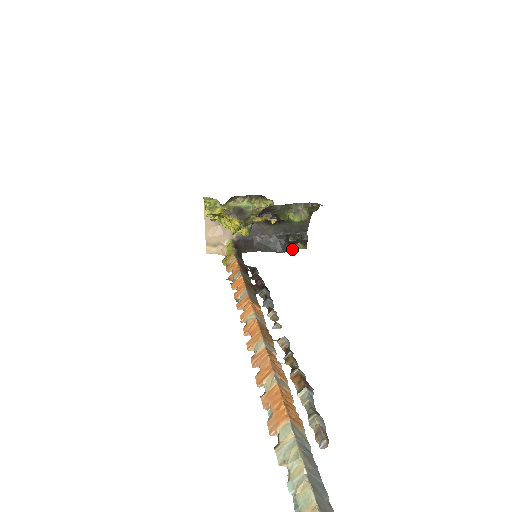
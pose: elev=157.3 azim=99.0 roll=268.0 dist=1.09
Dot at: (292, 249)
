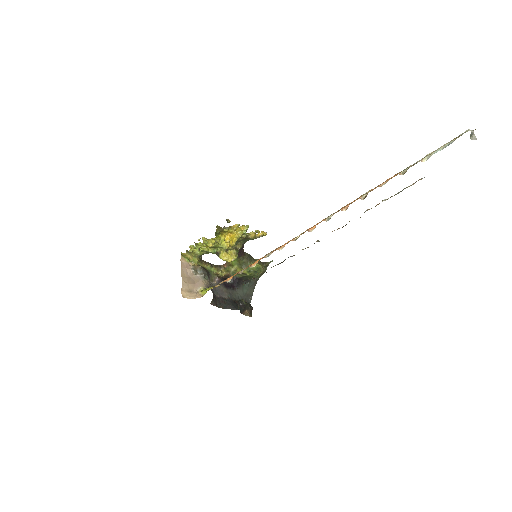
Dot at: occluded
